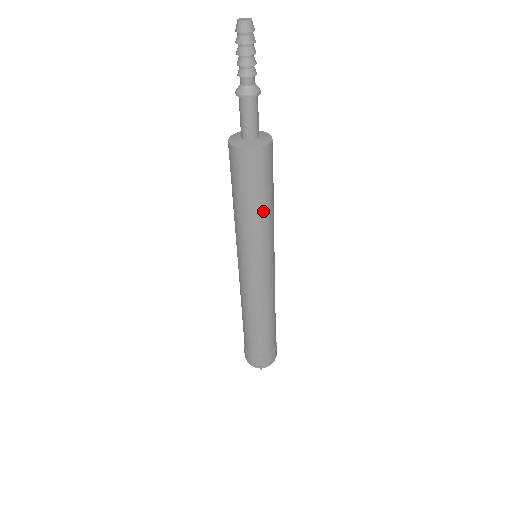
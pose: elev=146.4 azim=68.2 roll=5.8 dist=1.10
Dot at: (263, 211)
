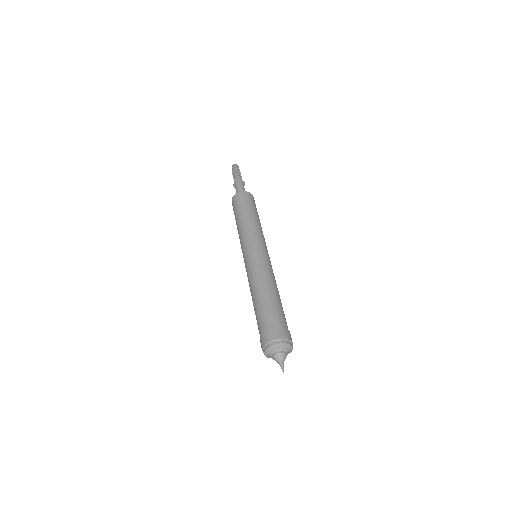
Dot at: (259, 220)
